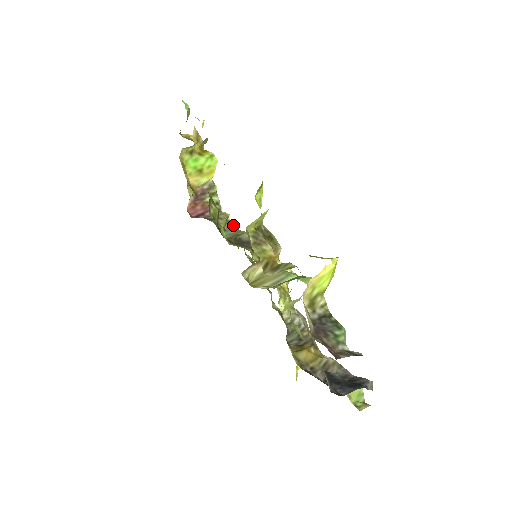
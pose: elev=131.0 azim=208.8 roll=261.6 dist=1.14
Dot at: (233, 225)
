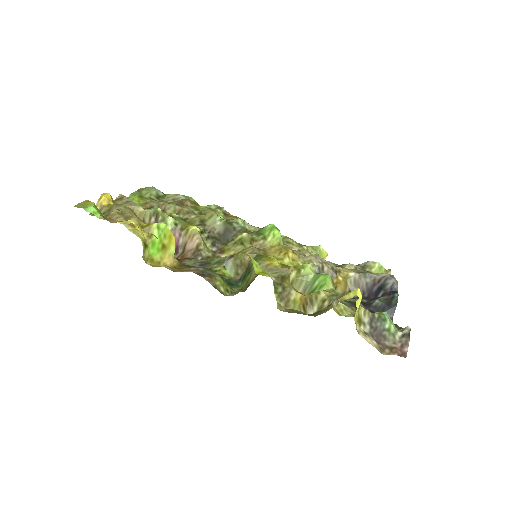
Dot at: (191, 212)
